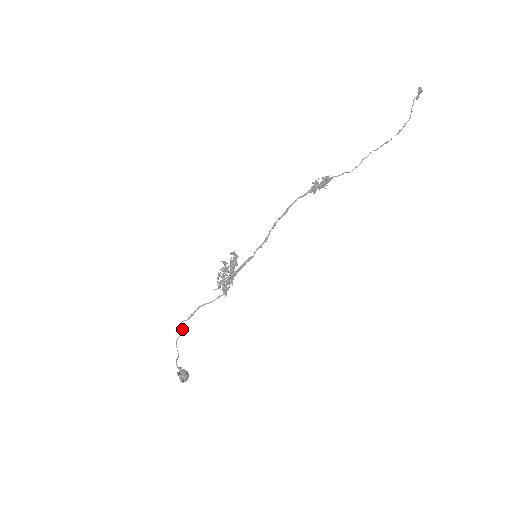
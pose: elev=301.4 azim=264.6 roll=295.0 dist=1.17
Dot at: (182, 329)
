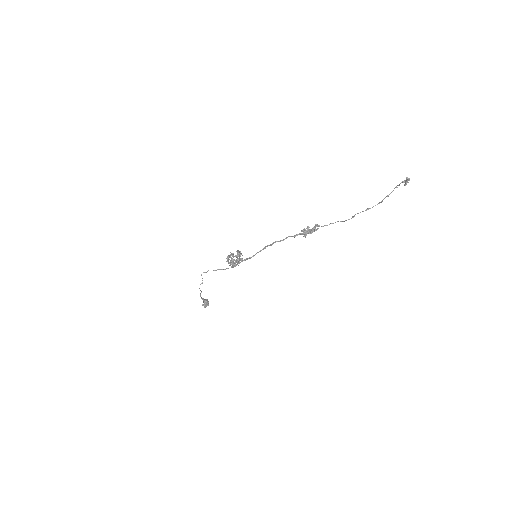
Dot at: occluded
